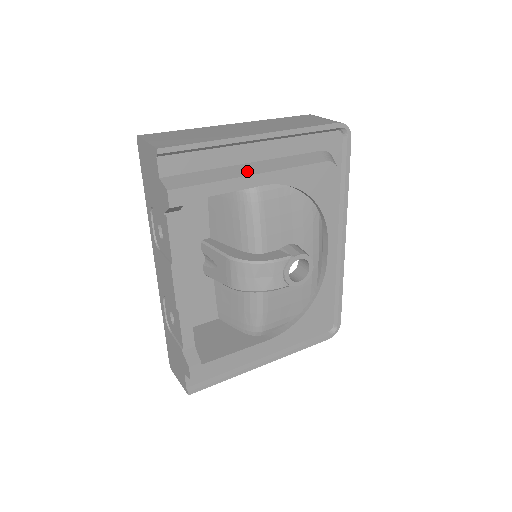
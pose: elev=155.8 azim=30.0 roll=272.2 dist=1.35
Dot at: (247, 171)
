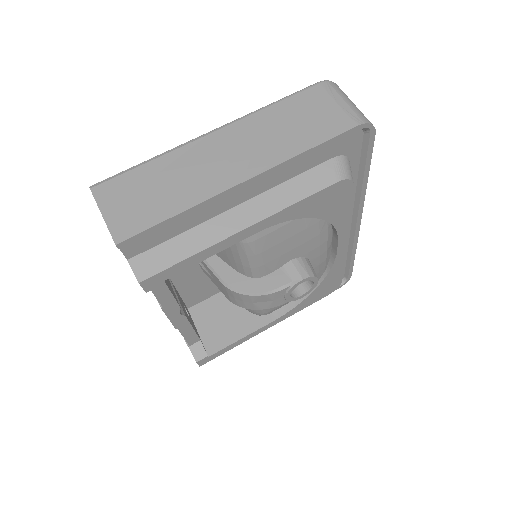
Dot at: (234, 225)
